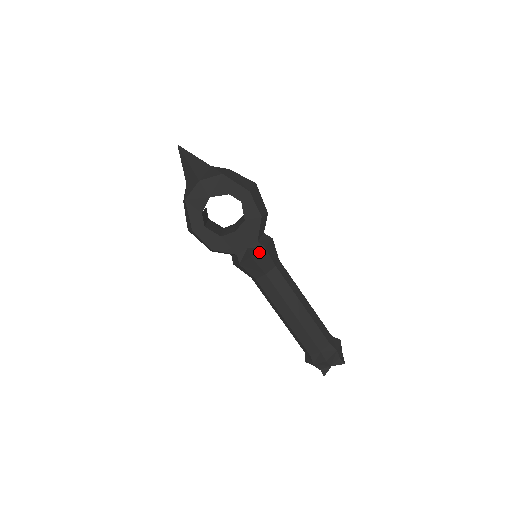
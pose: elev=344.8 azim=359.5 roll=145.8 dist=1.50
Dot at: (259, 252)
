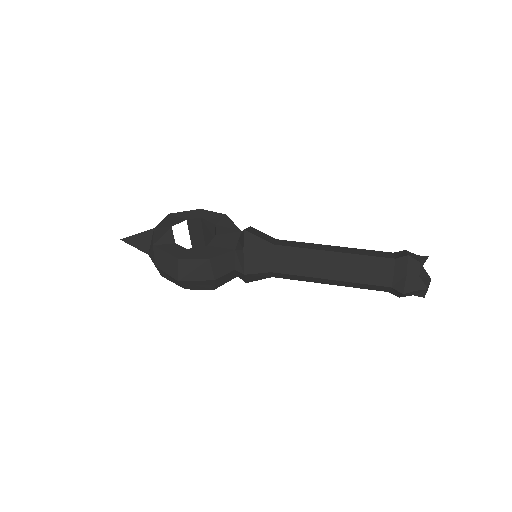
Dot at: (249, 229)
